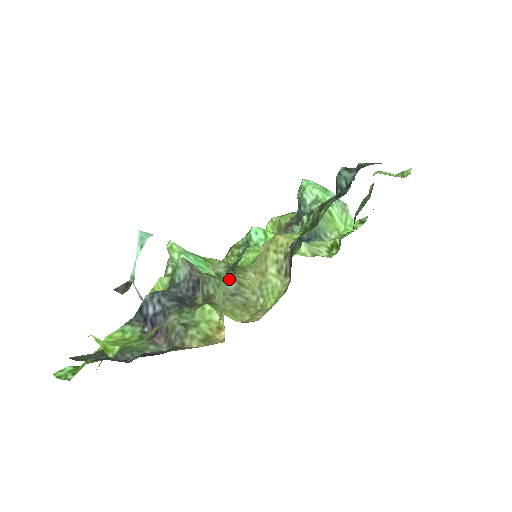
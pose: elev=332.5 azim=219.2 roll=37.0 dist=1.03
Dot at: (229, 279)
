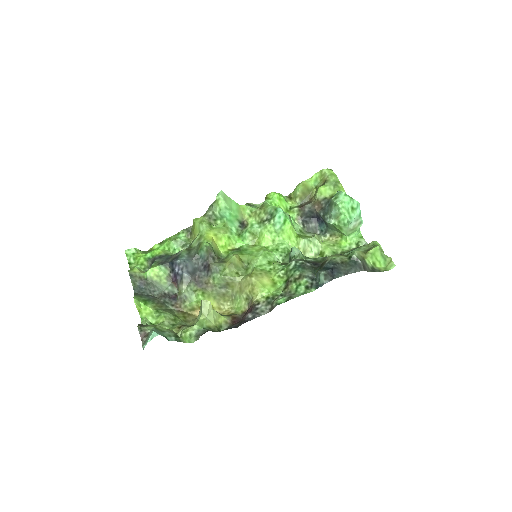
Dot at: (193, 341)
